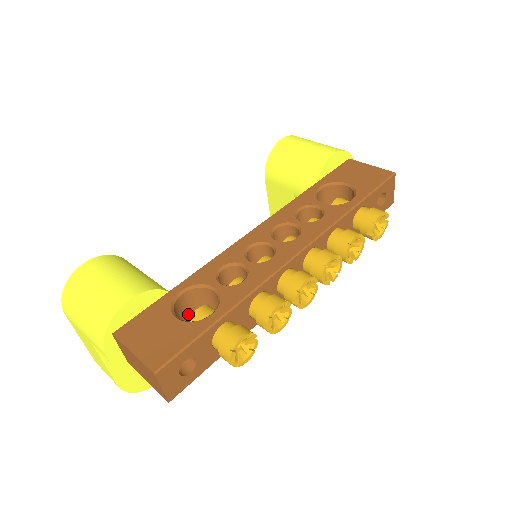
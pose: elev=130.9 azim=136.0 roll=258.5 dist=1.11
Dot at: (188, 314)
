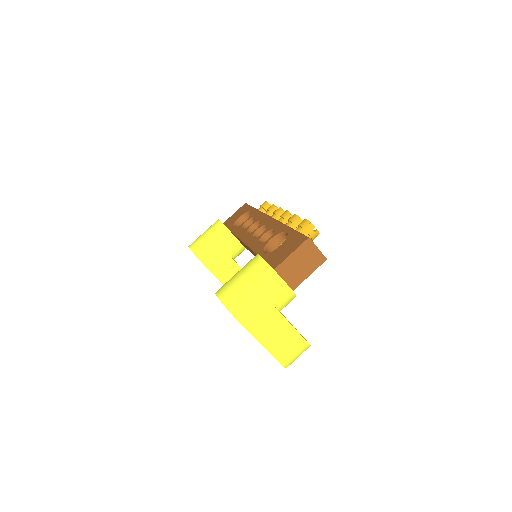
Dot at: occluded
